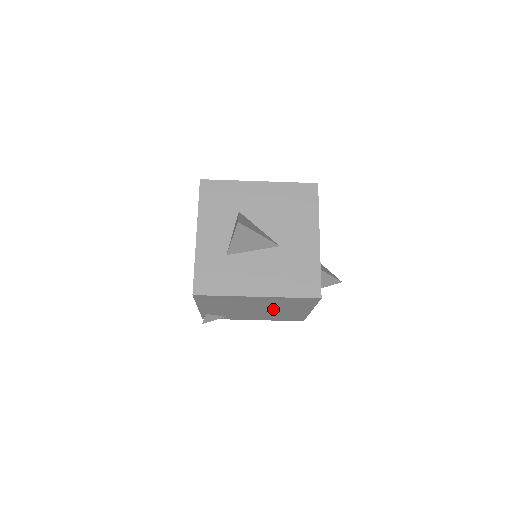
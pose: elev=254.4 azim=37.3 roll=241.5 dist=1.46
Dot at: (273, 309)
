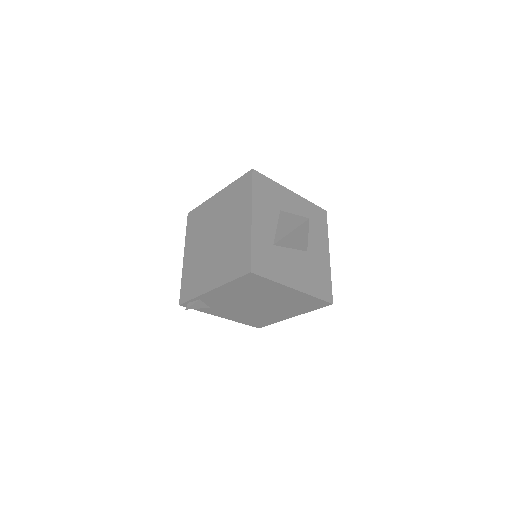
Dot at: (270, 307)
